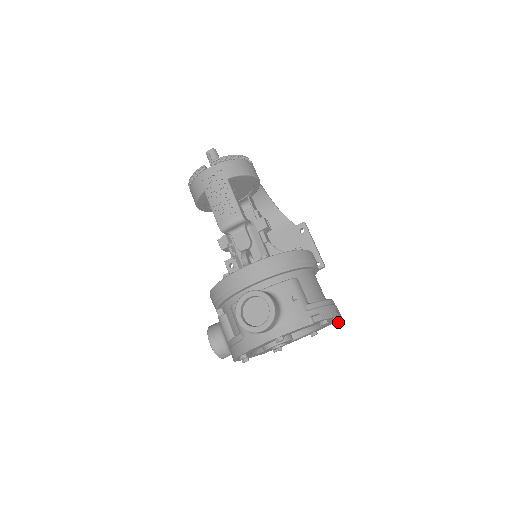
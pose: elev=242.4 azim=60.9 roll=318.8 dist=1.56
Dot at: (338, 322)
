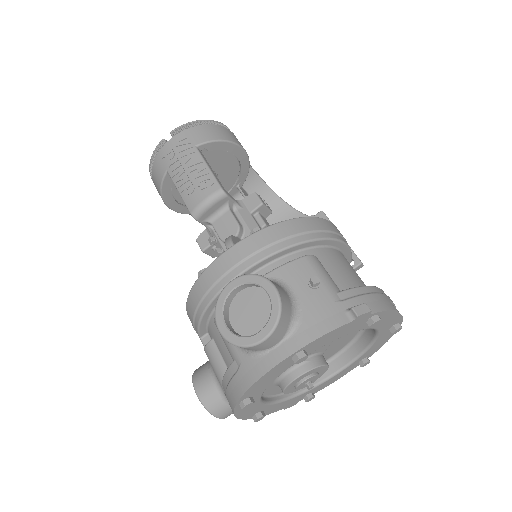
Dot at: (399, 328)
